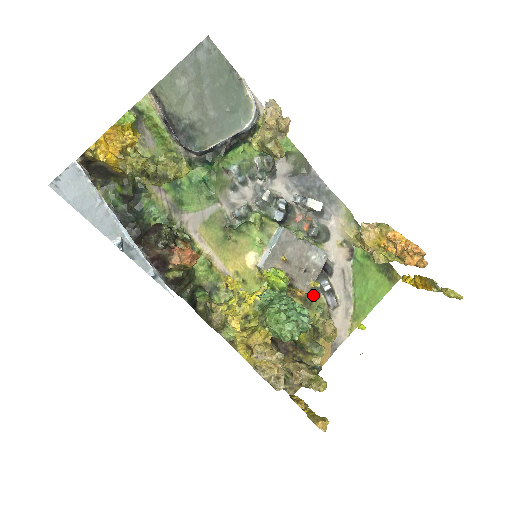
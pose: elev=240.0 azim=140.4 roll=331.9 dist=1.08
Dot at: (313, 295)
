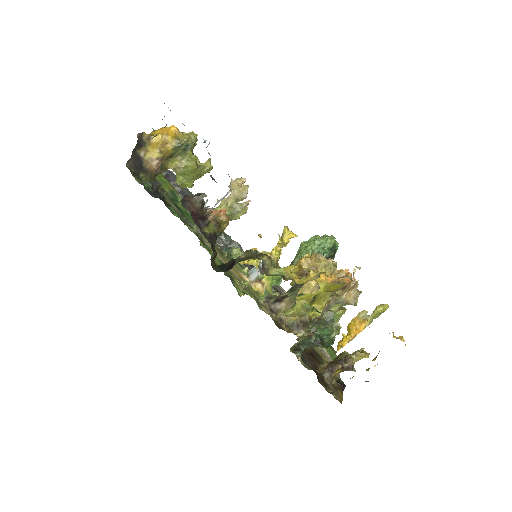
Dot at: occluded
